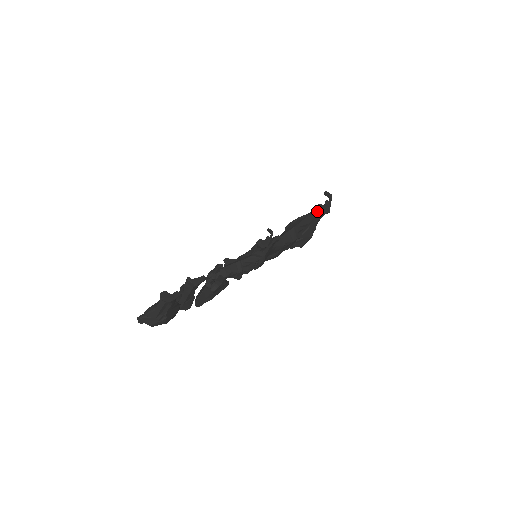
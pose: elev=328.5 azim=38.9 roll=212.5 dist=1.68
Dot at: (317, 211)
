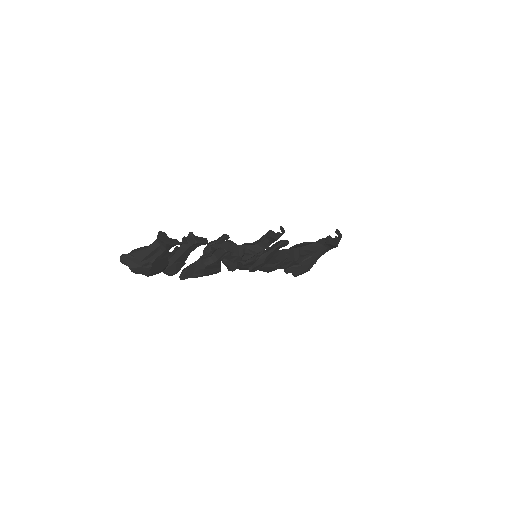
Dot at: (326, 241)
